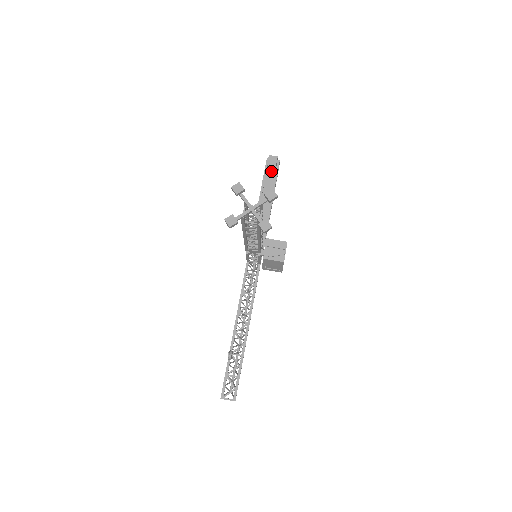
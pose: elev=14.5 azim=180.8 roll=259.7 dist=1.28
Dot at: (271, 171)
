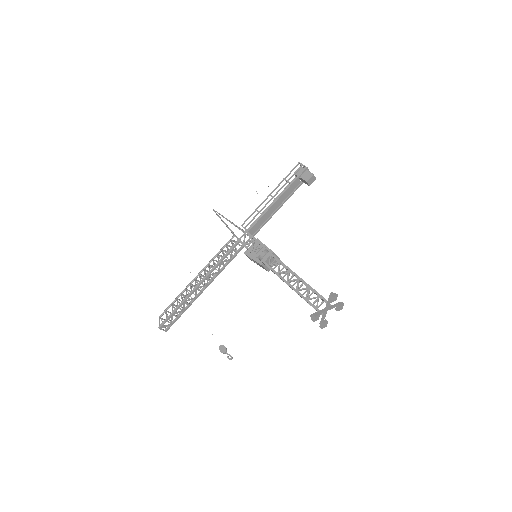
Dot at: (301, 179)
